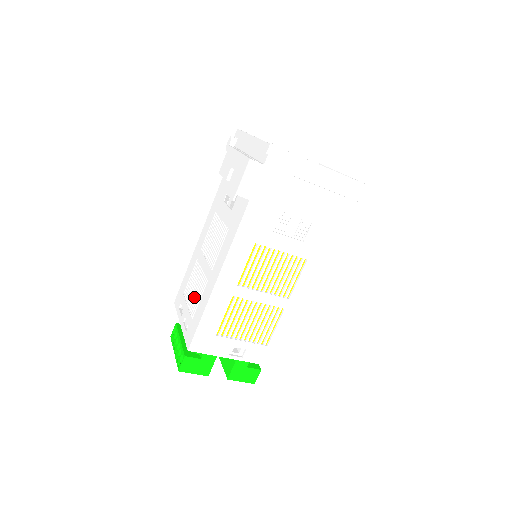
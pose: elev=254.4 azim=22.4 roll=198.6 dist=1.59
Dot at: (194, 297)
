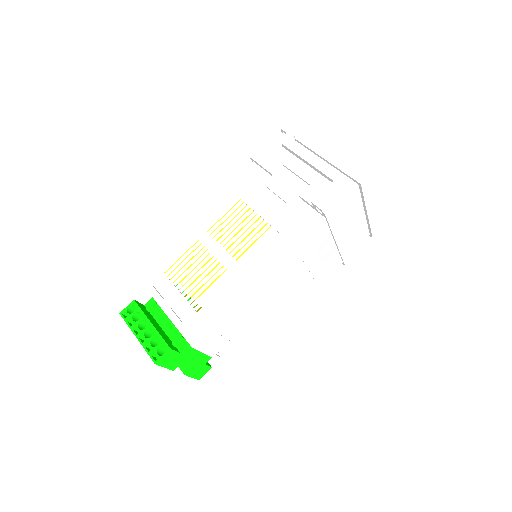
Dot at: (199, 285)
